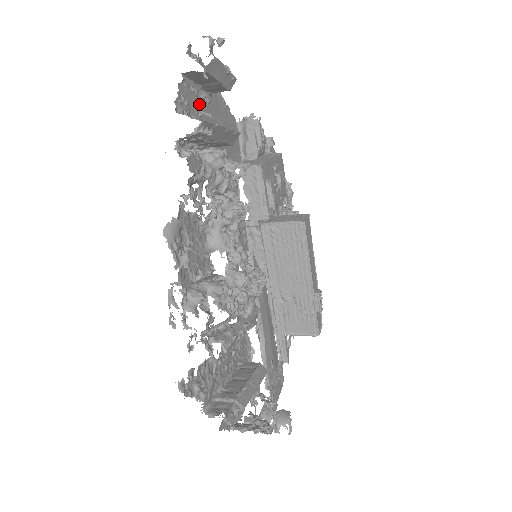
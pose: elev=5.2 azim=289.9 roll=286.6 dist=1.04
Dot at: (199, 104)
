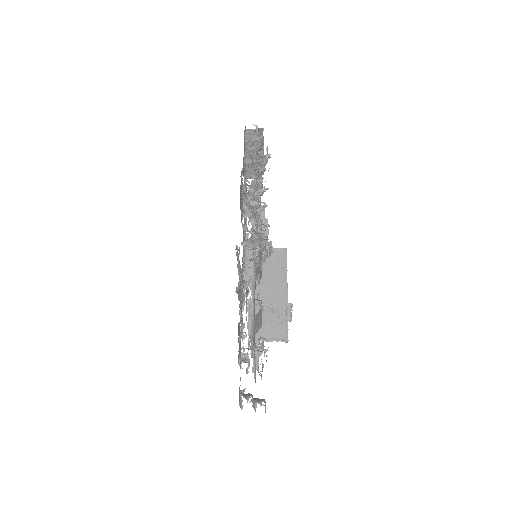
Dot at: occluded
